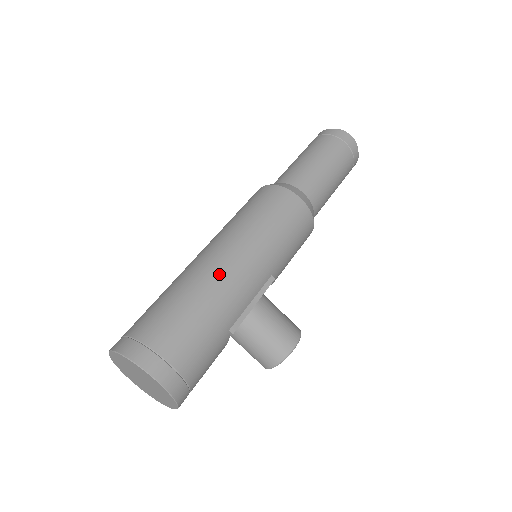
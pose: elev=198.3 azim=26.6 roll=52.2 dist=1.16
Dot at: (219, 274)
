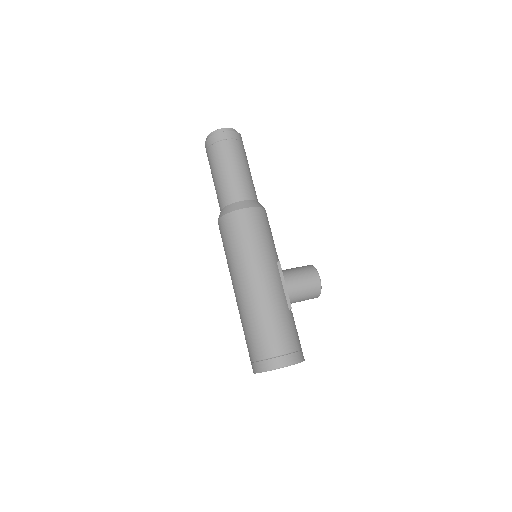
Dot at: (259, 294)
